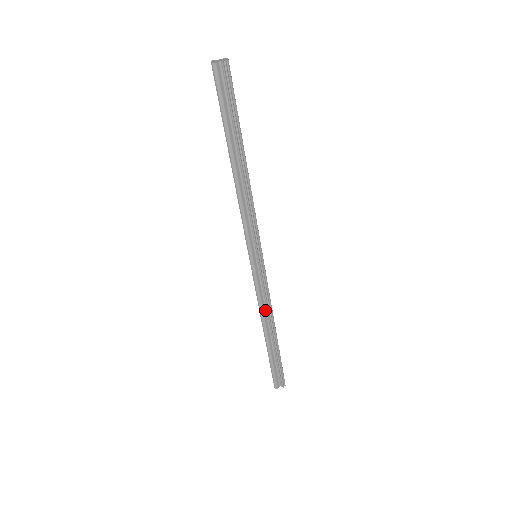
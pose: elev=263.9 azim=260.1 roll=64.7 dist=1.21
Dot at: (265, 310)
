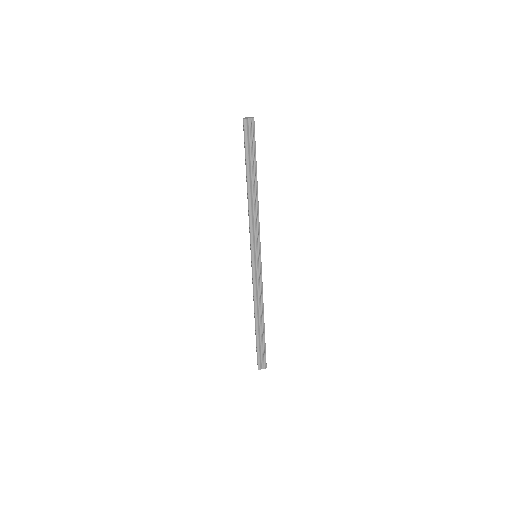
Dot at: (258, 300)
